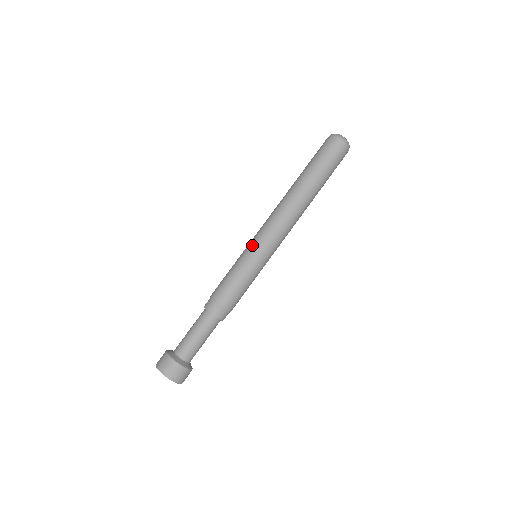
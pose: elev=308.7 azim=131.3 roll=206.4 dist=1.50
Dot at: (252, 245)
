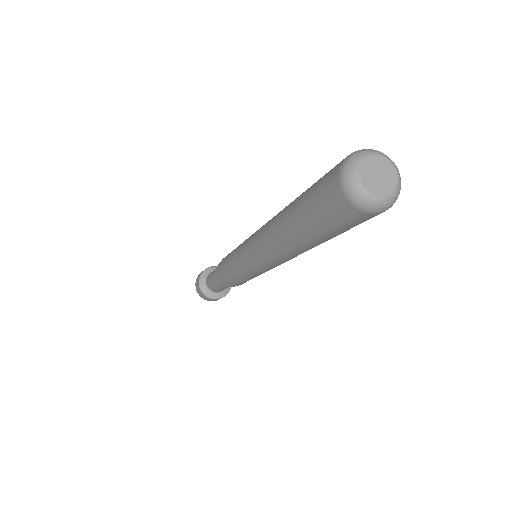
Dot at: (242, 244)
